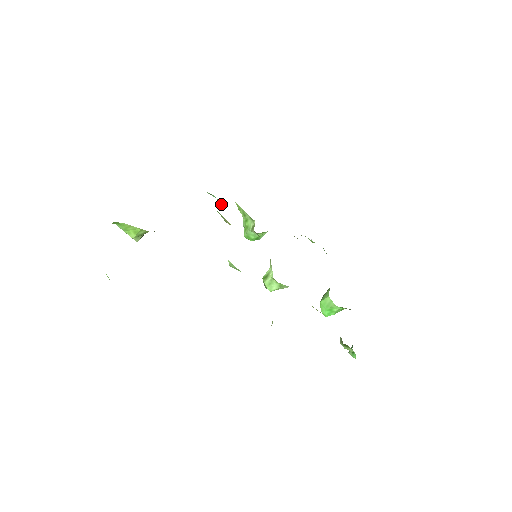
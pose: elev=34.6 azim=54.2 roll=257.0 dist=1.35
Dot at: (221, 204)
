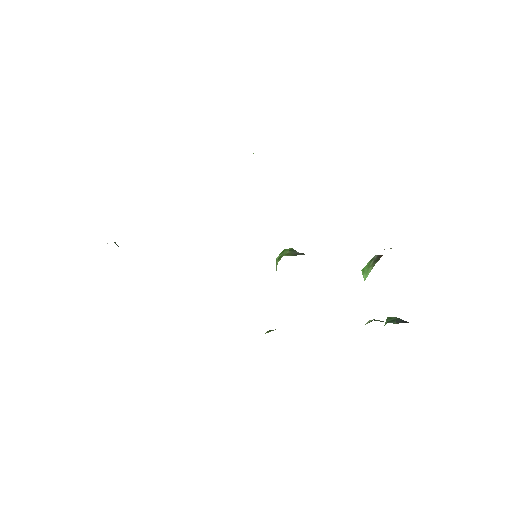
Dot at: occluded
